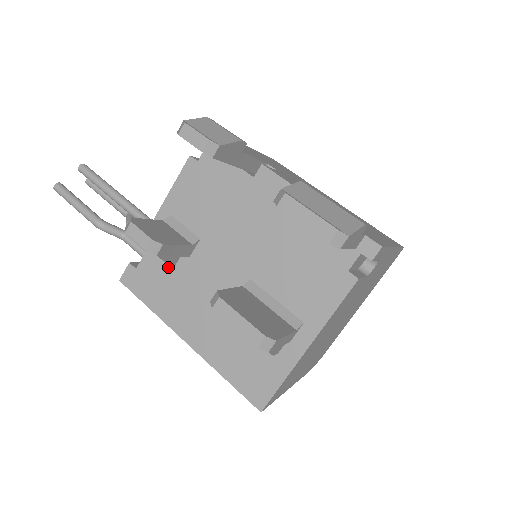
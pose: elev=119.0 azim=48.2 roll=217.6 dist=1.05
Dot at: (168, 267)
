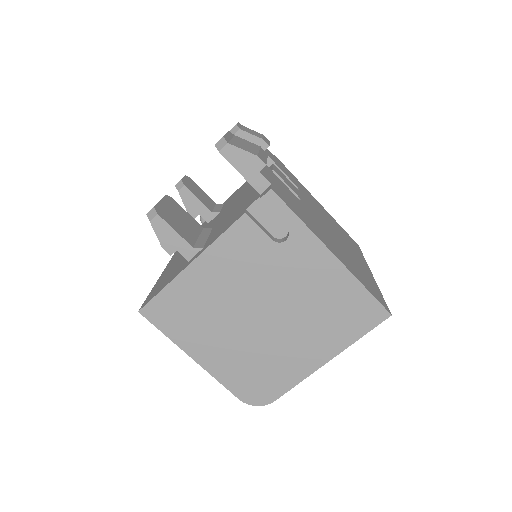
Dot at: occluded
